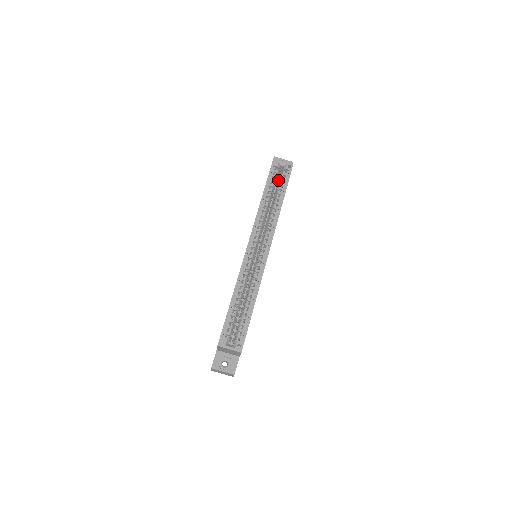
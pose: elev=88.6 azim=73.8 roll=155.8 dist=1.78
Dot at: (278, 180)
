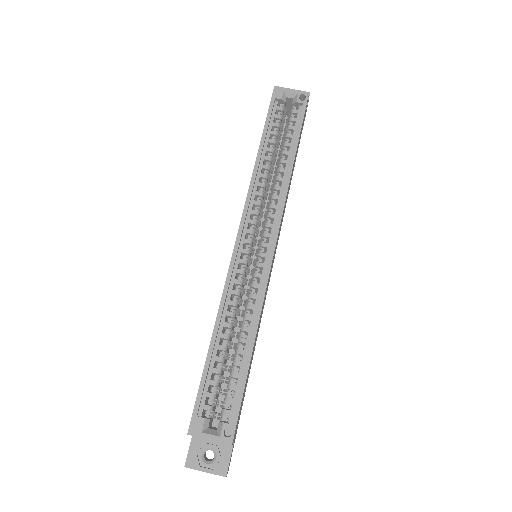
Dot at: occluded
